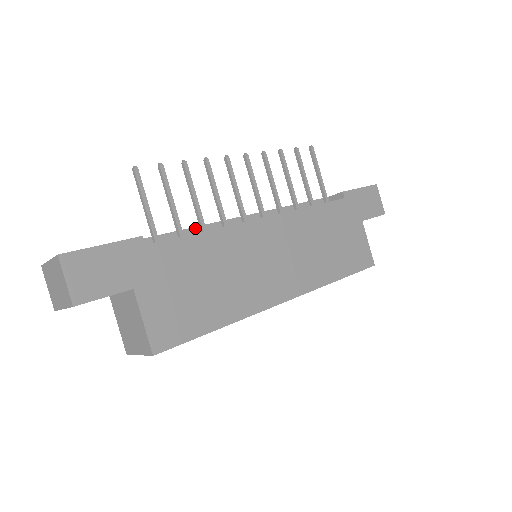
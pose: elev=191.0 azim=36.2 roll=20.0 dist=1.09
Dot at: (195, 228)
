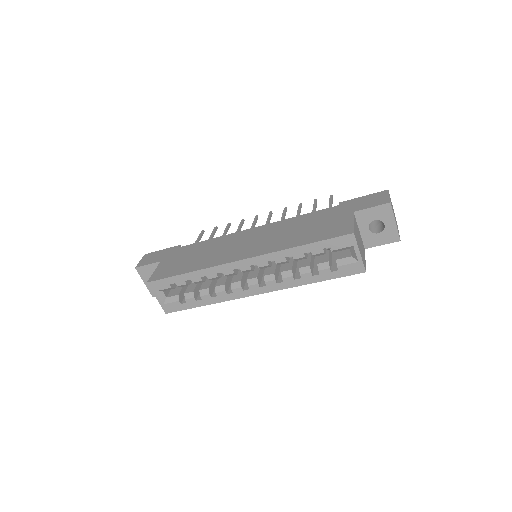
Dot at: occluded
